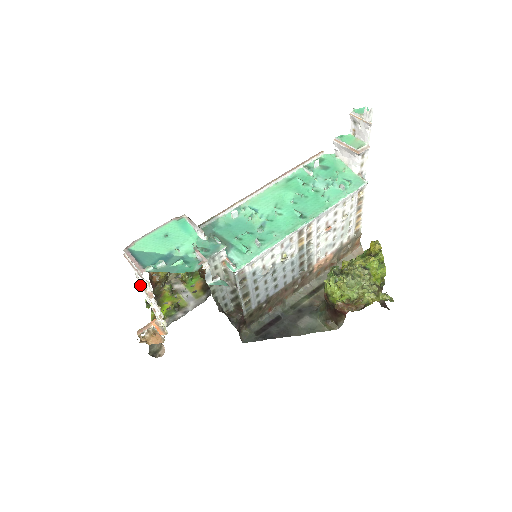
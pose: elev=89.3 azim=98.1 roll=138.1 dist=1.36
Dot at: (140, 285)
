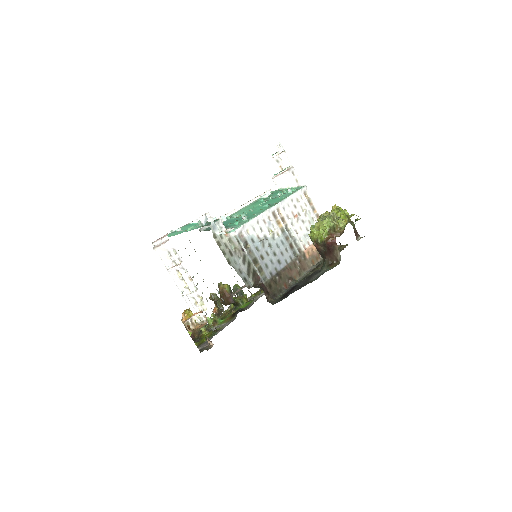
Dot at: (171, 268)
